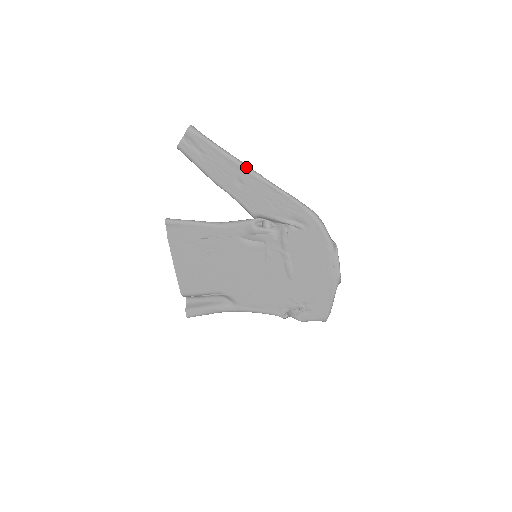
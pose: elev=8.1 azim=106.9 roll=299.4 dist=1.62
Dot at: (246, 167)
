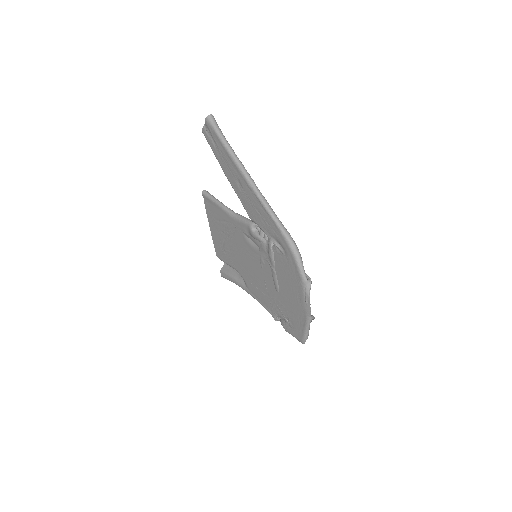
Dot at: (243, 173)
